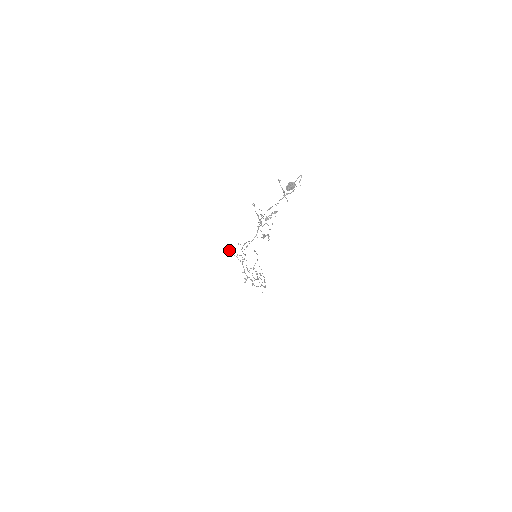
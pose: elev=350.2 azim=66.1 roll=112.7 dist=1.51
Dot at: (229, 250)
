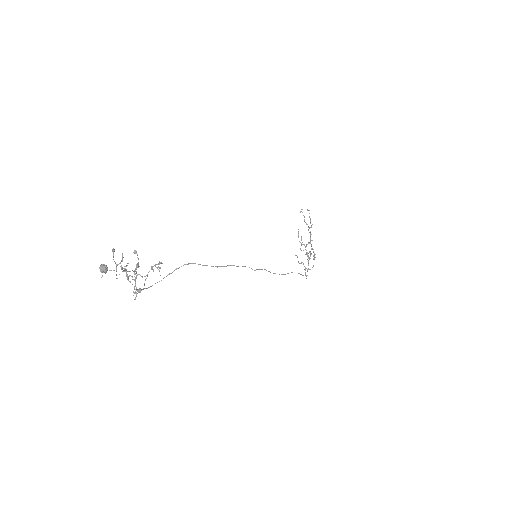
Dot at: occluded
